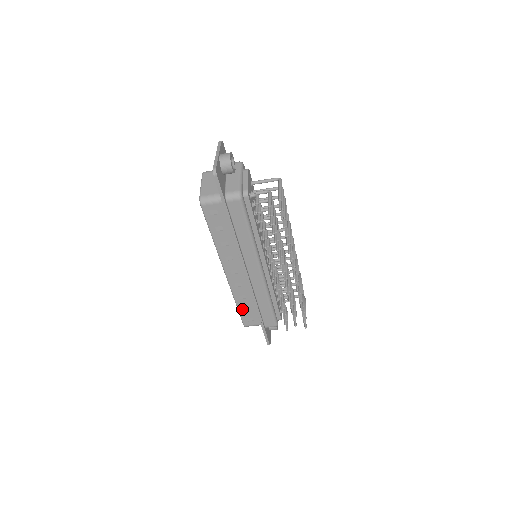
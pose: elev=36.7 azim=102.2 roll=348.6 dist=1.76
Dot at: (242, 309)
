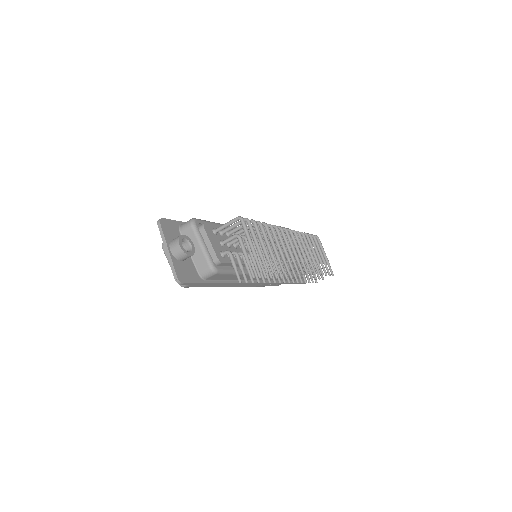
Dot at: (268, 285)
